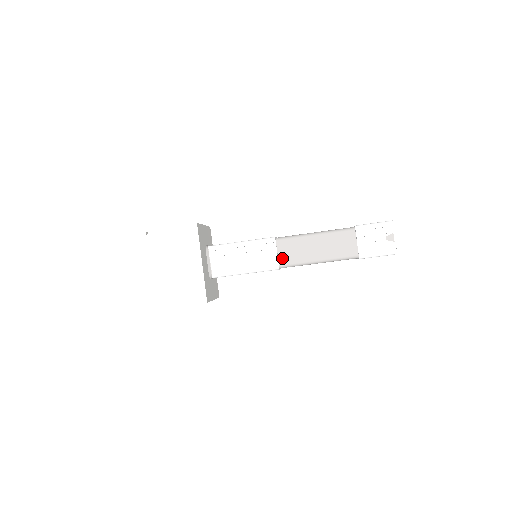
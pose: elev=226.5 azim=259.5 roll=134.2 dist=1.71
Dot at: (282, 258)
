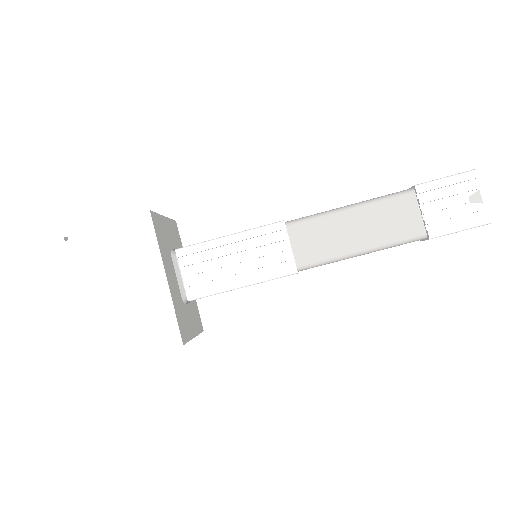
Dot at: (300, 254)
